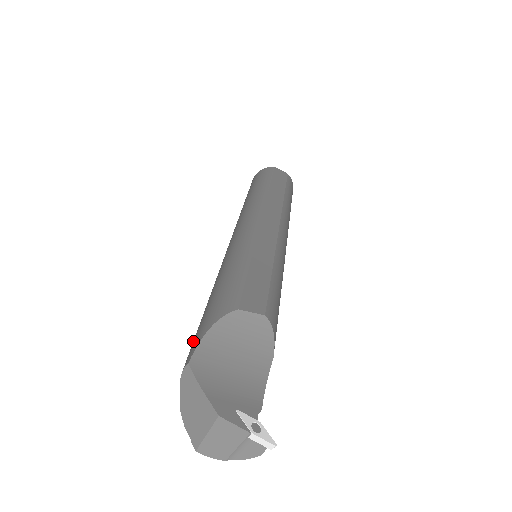
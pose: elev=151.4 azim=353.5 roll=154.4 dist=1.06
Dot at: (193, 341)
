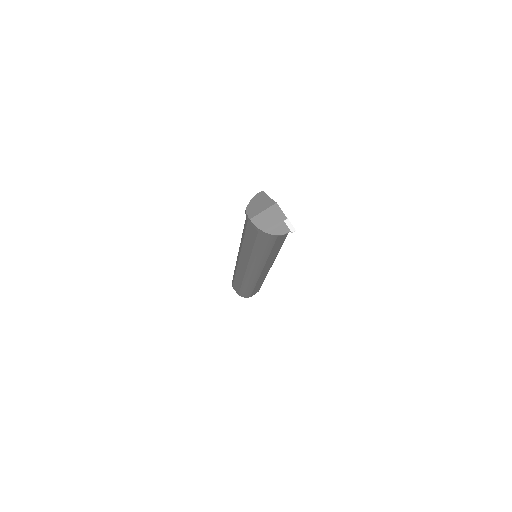
Dot at: occluded
